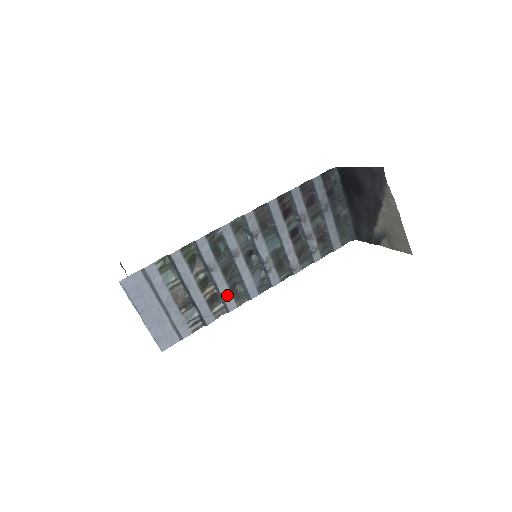
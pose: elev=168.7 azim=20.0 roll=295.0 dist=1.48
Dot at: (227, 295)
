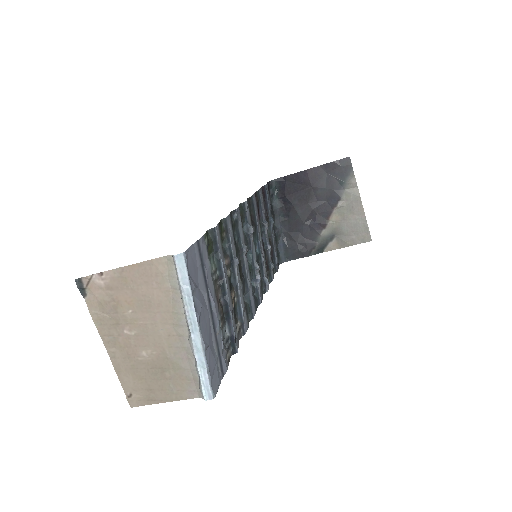
Dot at: (243, 307)
